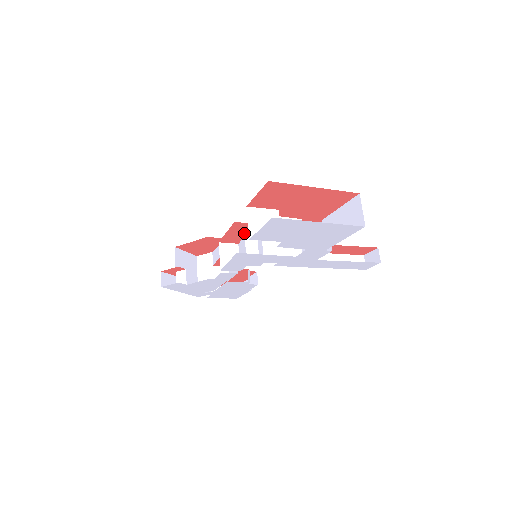
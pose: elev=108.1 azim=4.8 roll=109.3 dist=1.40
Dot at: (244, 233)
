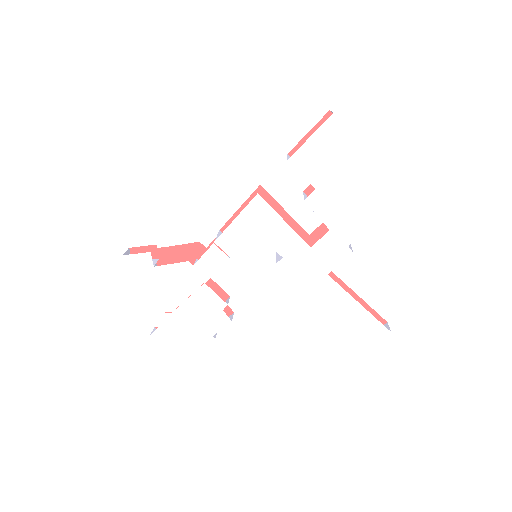
Dot at: occluded
